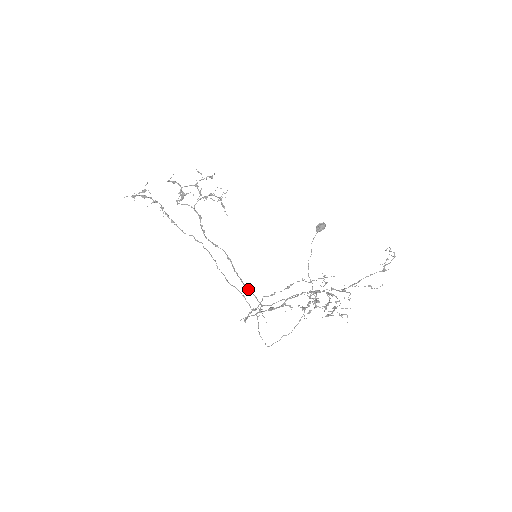
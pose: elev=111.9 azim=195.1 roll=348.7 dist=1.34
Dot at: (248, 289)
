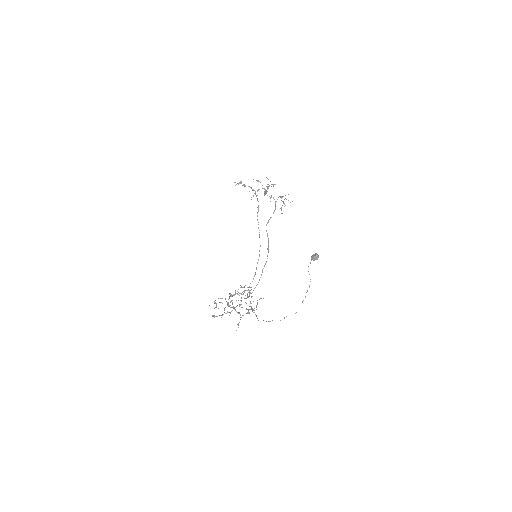
Dot at: occluded
